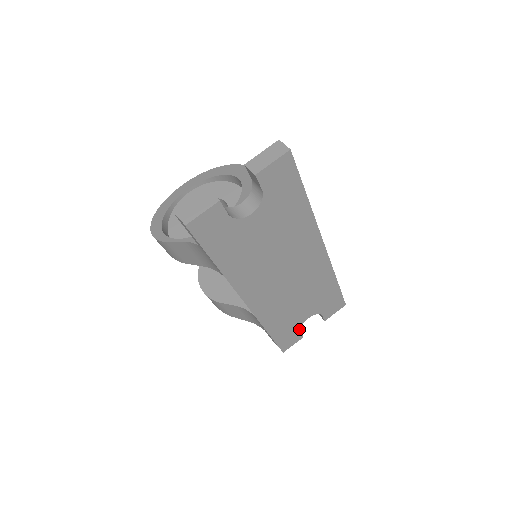
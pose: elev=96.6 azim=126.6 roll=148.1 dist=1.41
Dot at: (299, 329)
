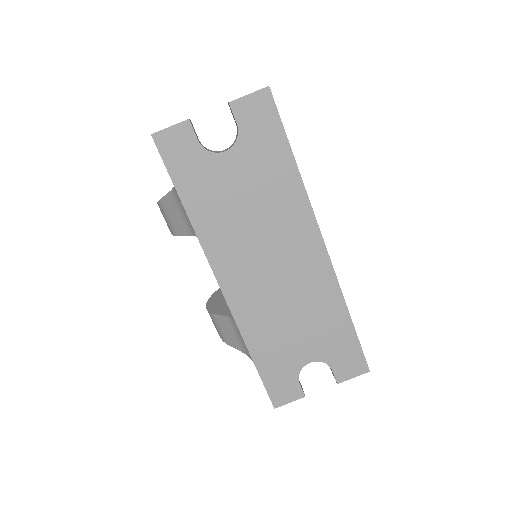
Dot at: (297, 376)
